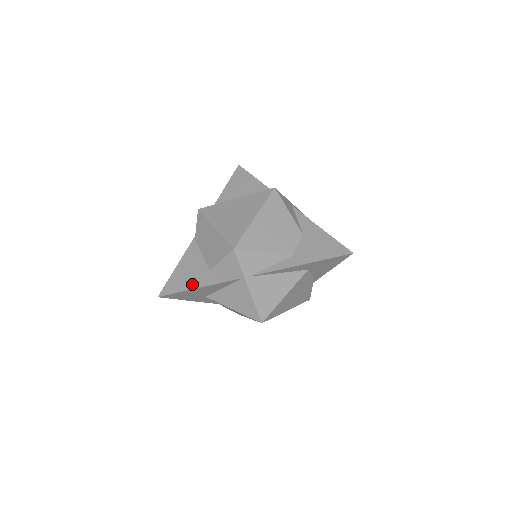
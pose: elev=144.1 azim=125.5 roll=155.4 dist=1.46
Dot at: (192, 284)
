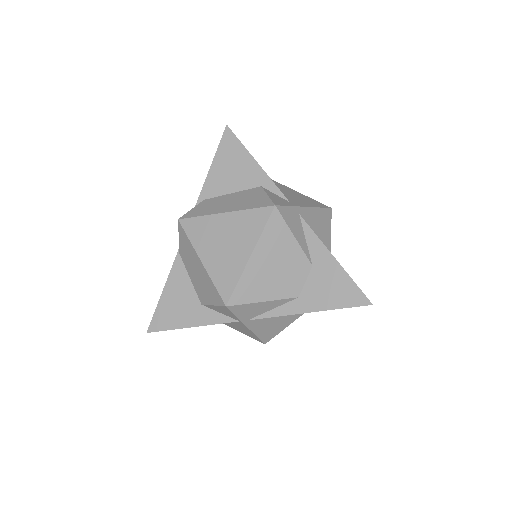
Dot at: (183, 321)
